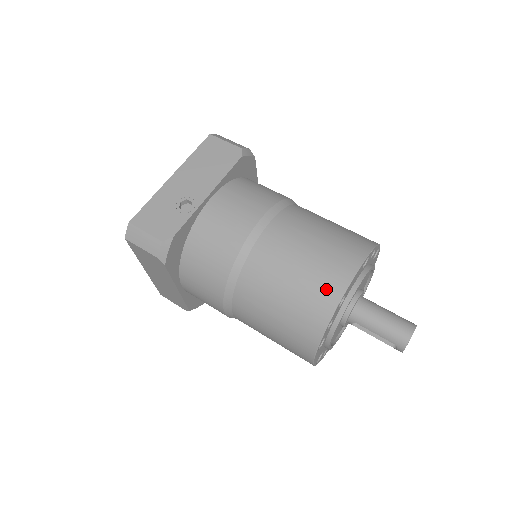
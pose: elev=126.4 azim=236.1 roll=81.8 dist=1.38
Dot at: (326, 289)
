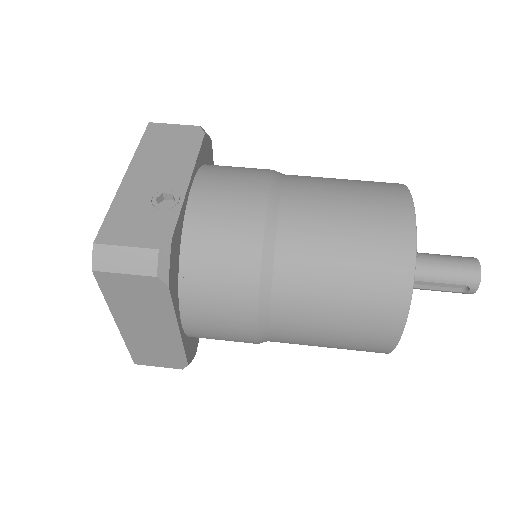
Dot at: (393, 235)
